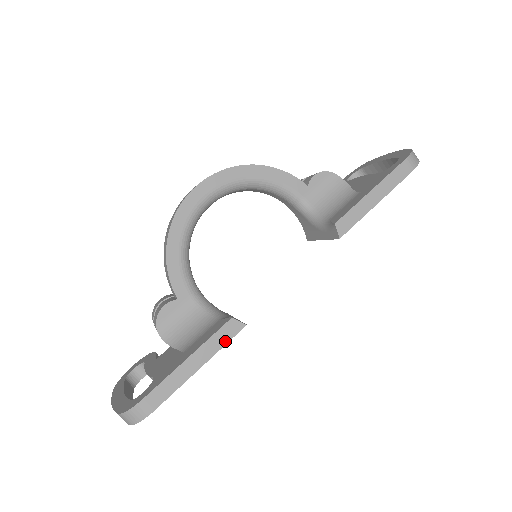
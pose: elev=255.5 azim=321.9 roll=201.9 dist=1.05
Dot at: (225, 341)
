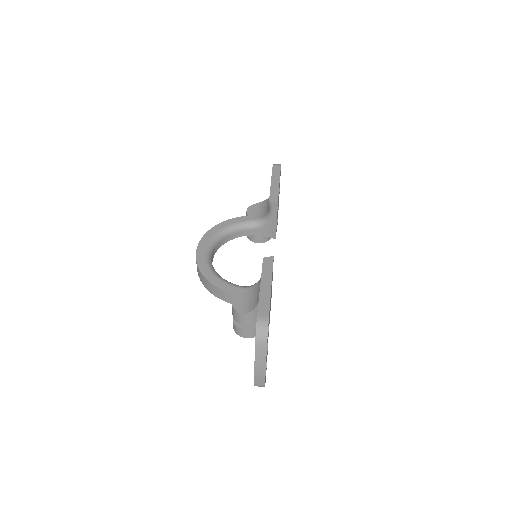
Dot at: (271, 268)
